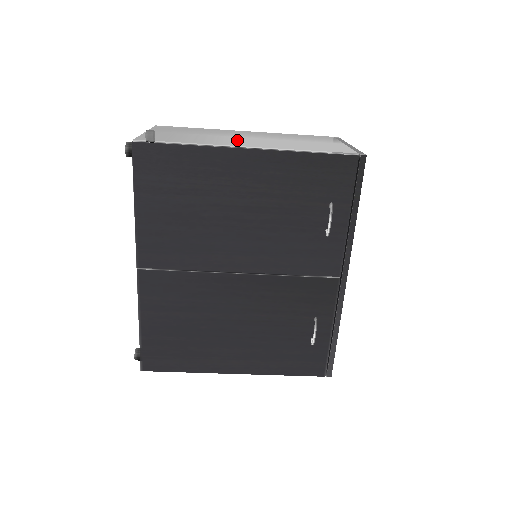
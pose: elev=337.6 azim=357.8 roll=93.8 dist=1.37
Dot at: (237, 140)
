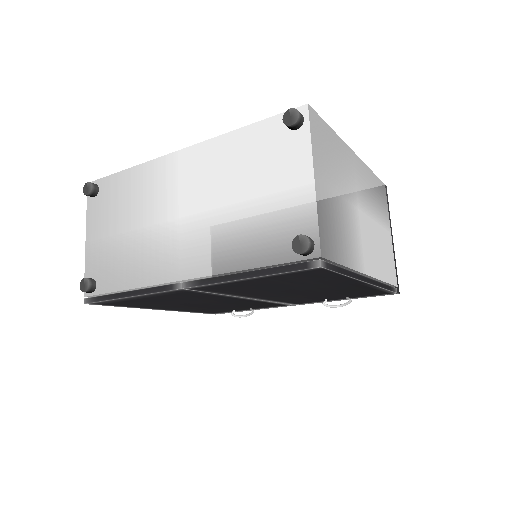
Dot at: (361, 234)
